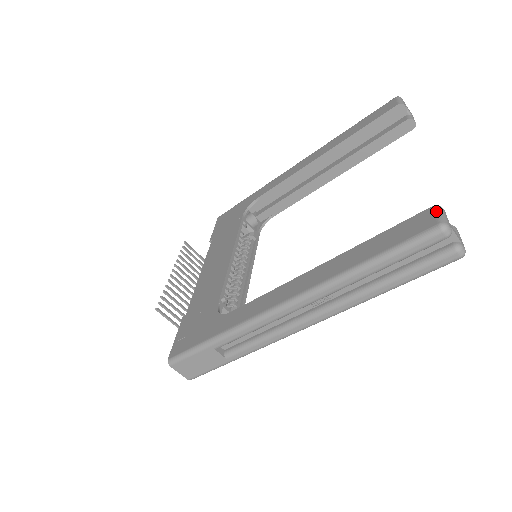
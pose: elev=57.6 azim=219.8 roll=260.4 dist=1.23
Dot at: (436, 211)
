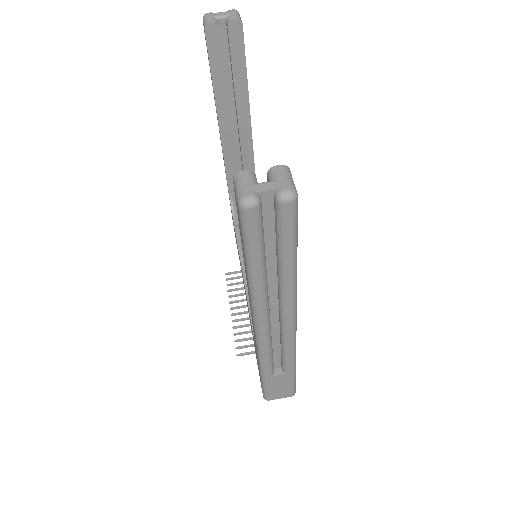
Dot at: (234, 186)
